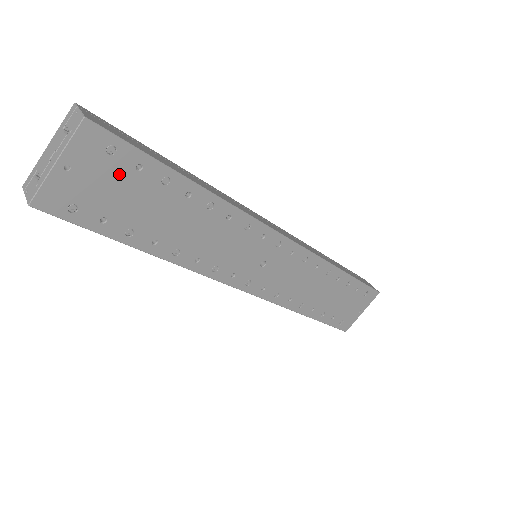
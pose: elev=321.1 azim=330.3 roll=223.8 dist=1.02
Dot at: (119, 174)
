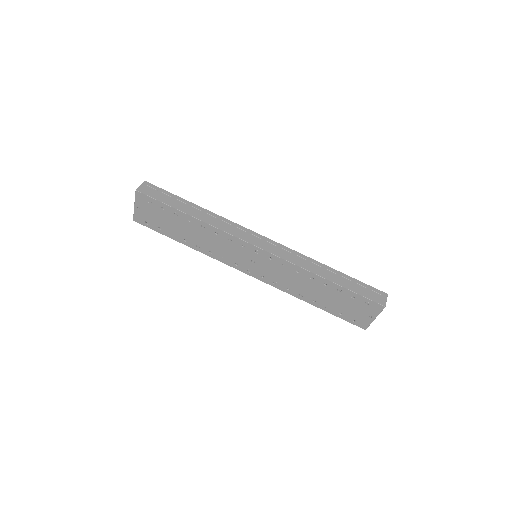
Dot at: (157, 211)
